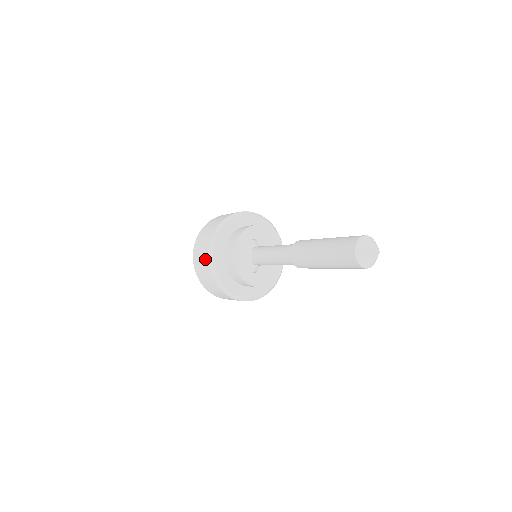
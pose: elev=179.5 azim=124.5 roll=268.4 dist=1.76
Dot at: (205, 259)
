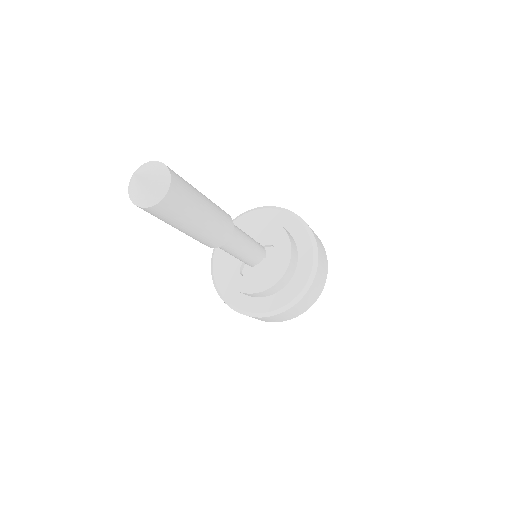
Dot at: occluded
